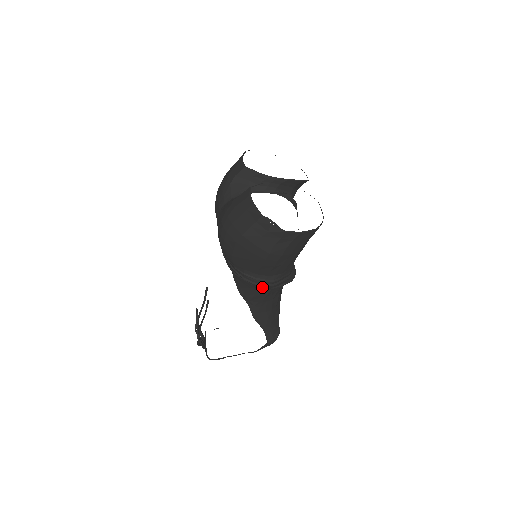
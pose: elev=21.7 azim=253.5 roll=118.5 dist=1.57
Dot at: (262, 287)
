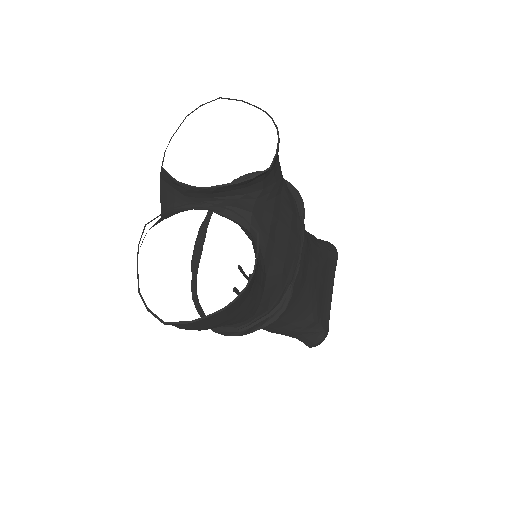
Dot at: (224, 334)
